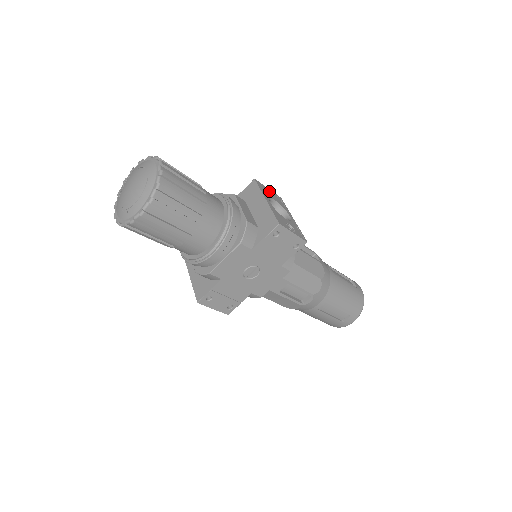
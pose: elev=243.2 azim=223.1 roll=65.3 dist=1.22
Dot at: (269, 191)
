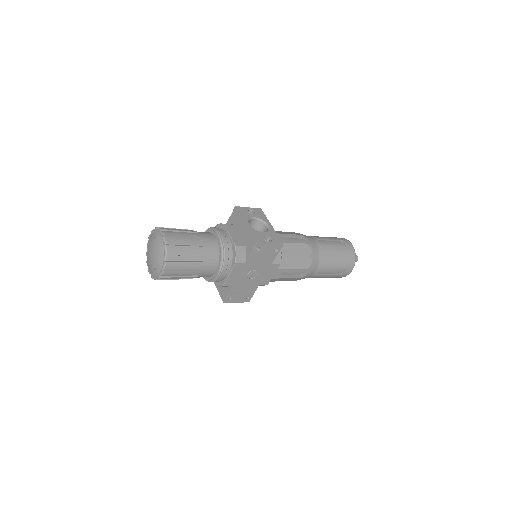
Dot at: (249, 210)
